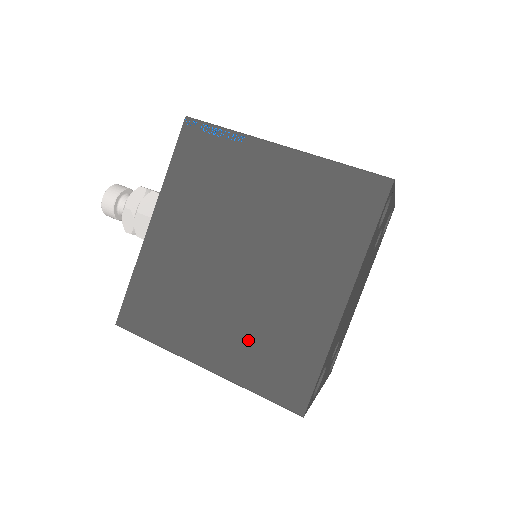
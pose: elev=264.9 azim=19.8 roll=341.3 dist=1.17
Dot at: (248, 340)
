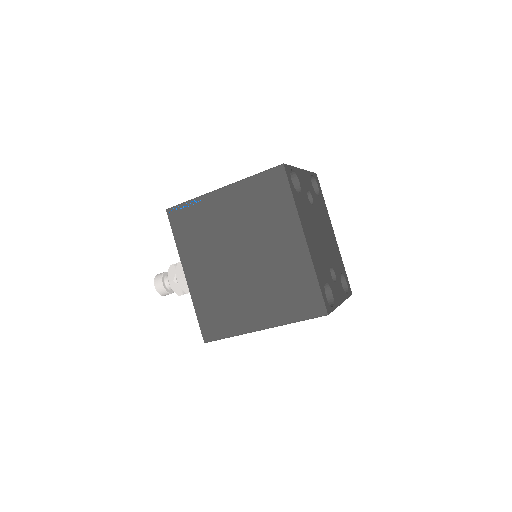
Dot at: (274, 297)
